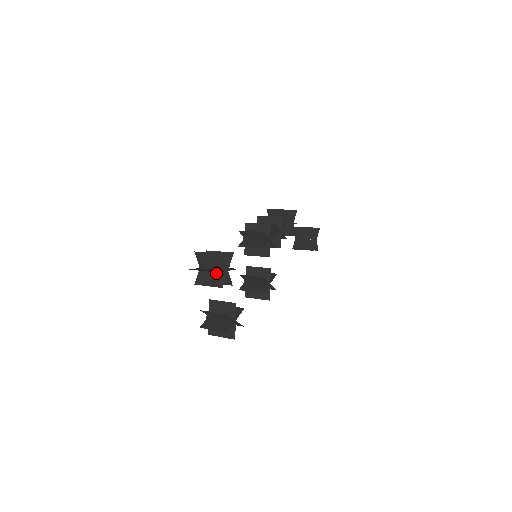
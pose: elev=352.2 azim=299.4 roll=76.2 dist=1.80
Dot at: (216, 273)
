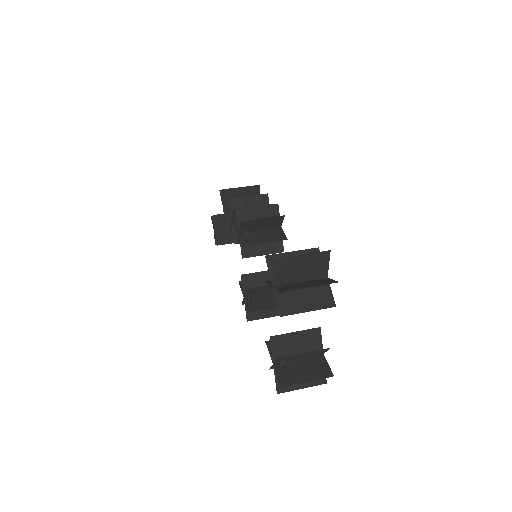
Dot at: (309, 287)
